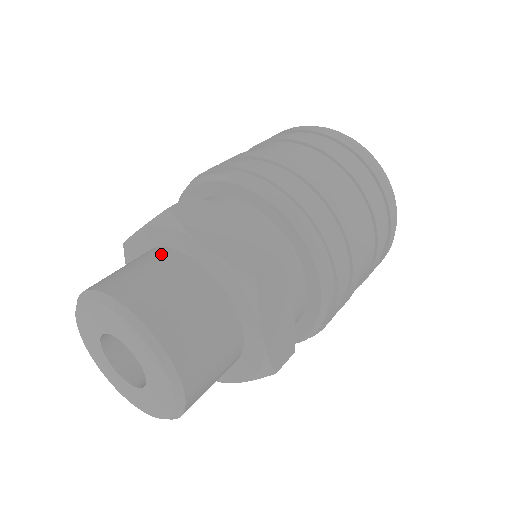
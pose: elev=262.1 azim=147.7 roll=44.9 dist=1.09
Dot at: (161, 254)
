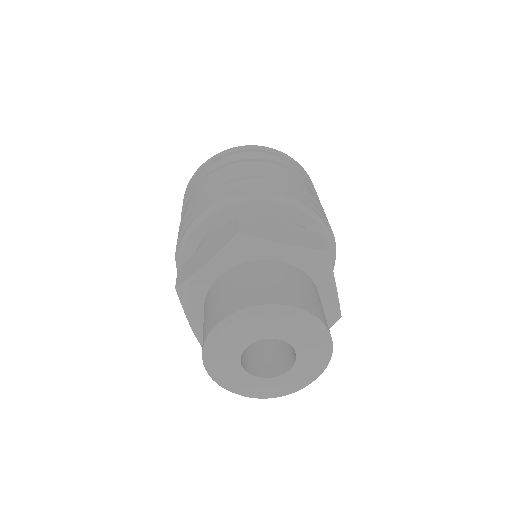
Dot at: (308, 279)
